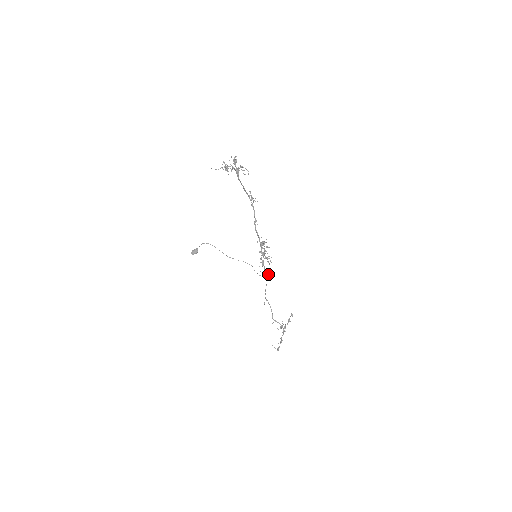
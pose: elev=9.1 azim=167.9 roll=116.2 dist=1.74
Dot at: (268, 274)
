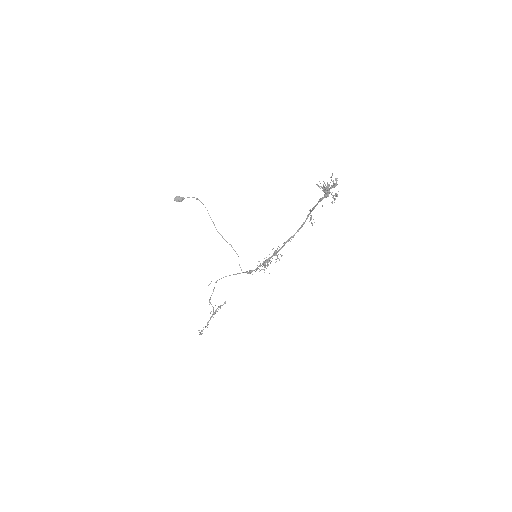
Dot at: (247, 271)
